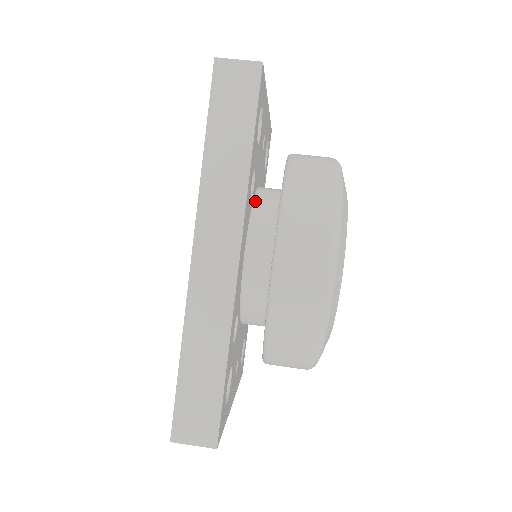
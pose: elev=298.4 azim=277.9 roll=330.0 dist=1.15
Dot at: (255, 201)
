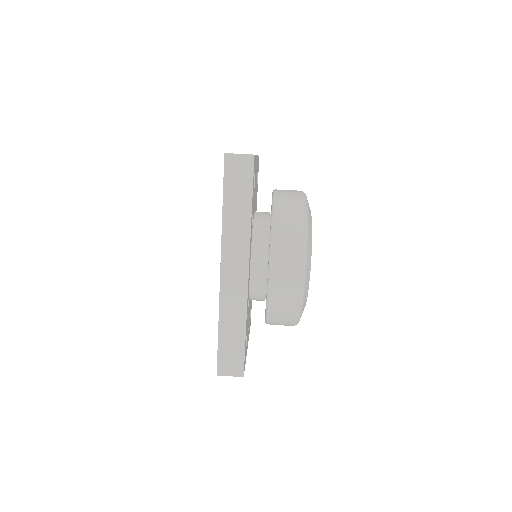
Dot at: (254, 228)
